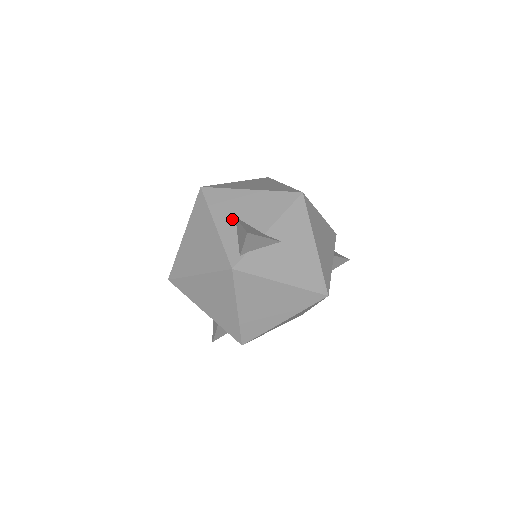
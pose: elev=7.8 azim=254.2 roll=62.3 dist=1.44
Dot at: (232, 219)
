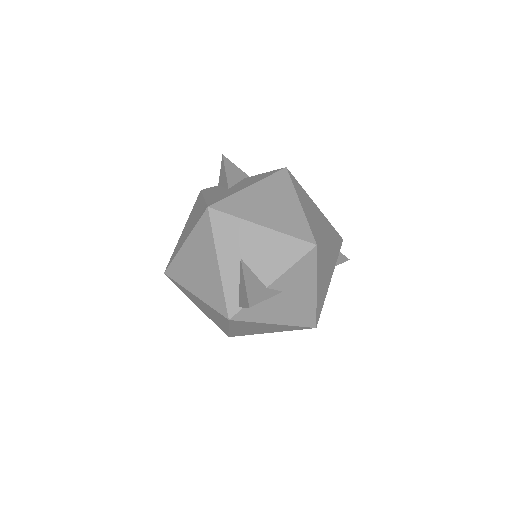
Dot at: (237, 260)
